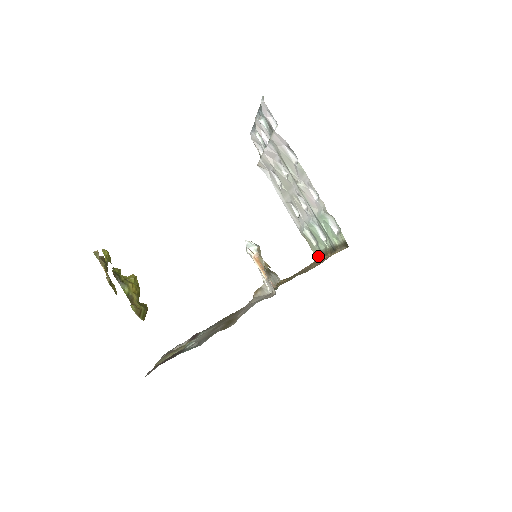
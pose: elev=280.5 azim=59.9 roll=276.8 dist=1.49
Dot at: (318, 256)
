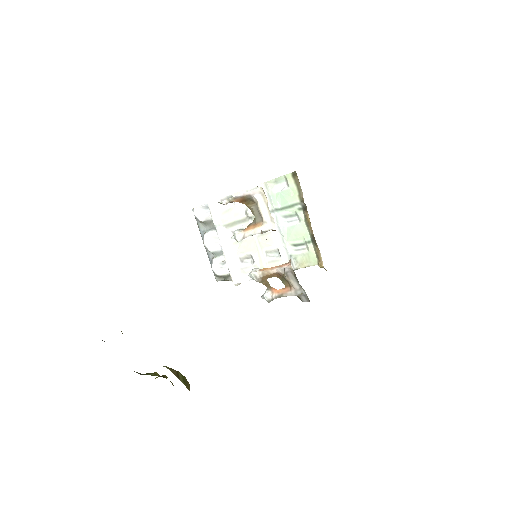
Dot at: (316, 250)
